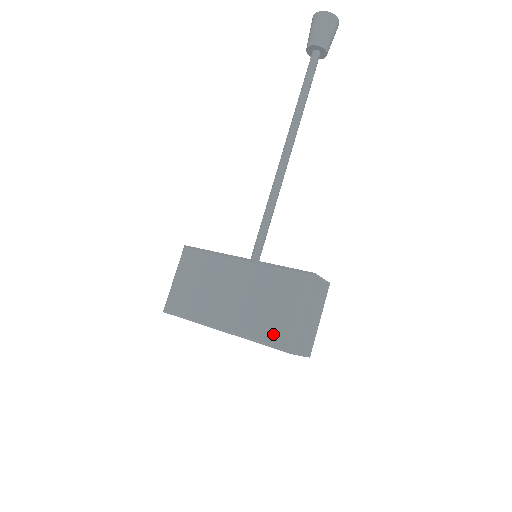
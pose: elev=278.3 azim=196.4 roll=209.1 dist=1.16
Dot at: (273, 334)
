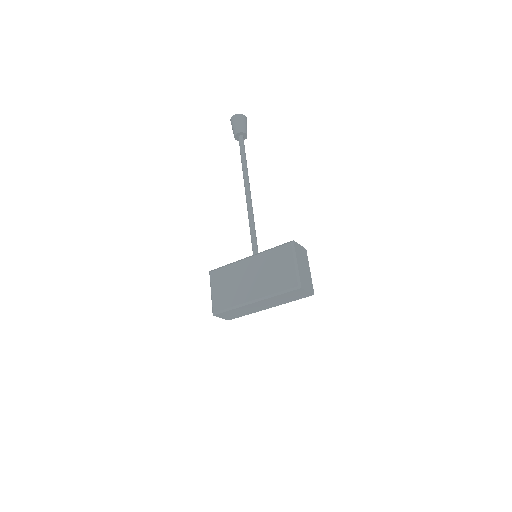
Dot at: (285, 284)
